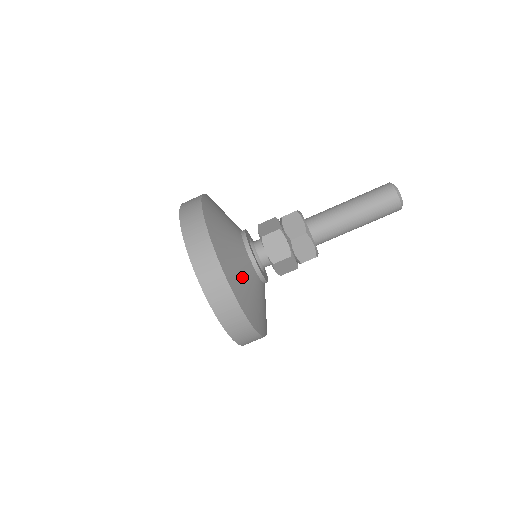
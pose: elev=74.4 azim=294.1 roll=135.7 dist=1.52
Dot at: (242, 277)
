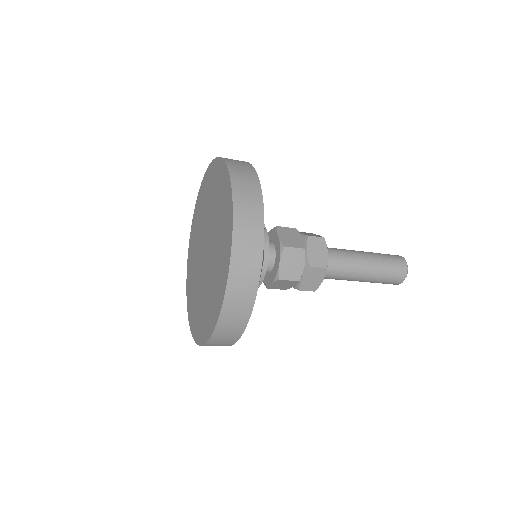
Dot at: occluded
